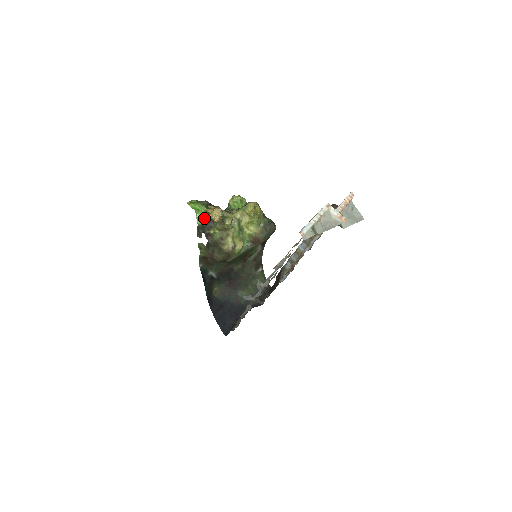
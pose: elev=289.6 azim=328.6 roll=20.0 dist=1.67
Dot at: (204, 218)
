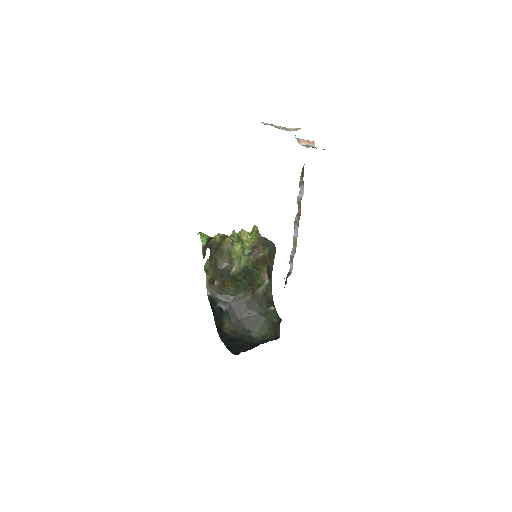
Dot at: (208, 239)
